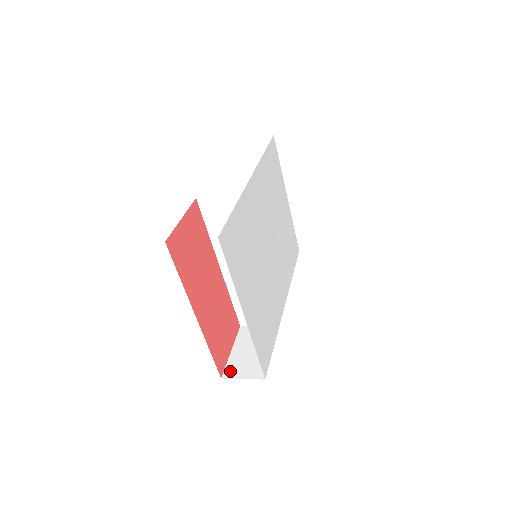
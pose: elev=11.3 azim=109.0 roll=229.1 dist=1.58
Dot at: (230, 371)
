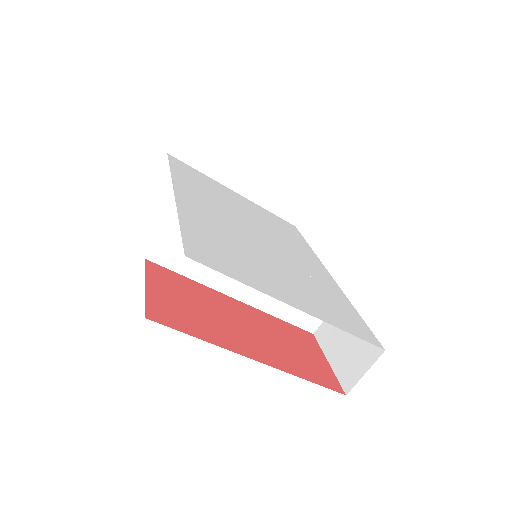
Dot at: (346, 380)
